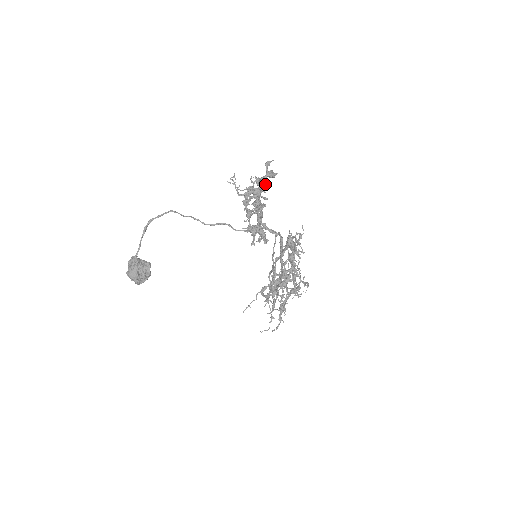
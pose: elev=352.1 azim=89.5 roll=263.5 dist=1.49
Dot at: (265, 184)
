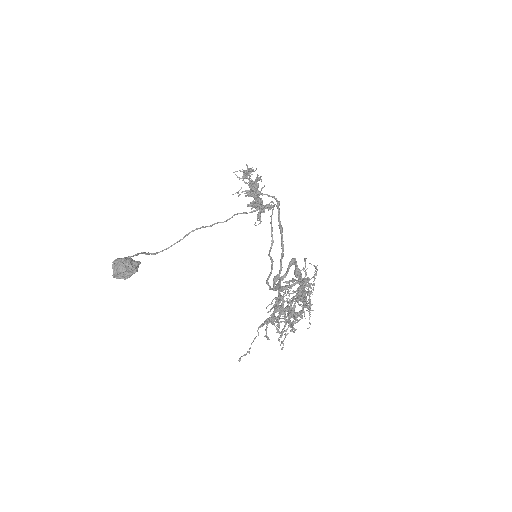
Dot at: (265, 208)
